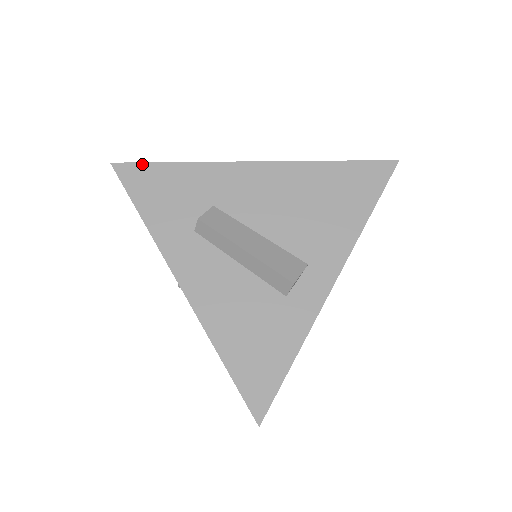
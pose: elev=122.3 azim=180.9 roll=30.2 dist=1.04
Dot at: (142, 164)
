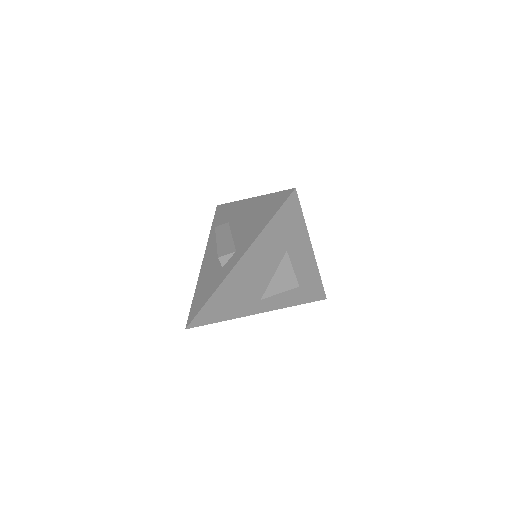
Dot at: (223, 205)
